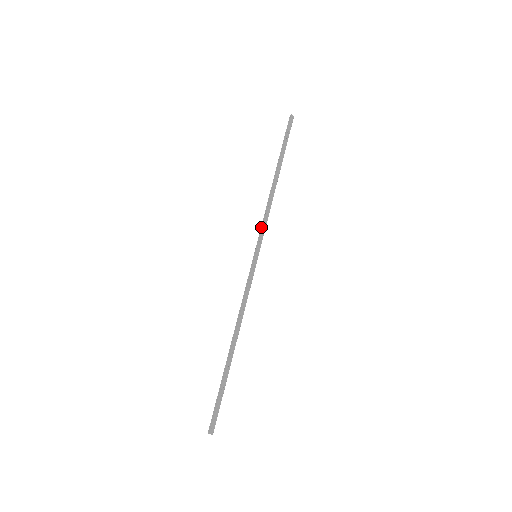
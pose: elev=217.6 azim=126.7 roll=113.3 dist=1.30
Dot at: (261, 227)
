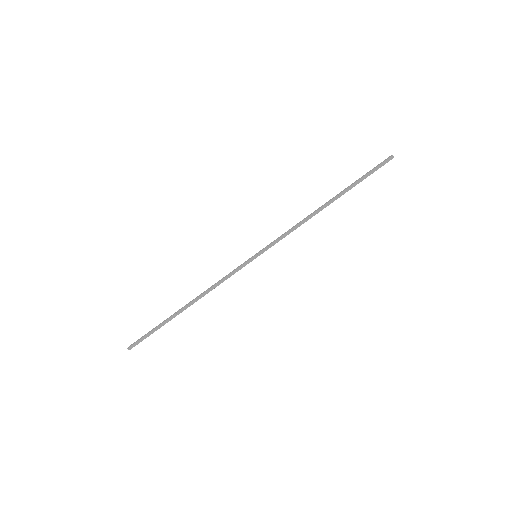
Dot at: (280, 238)
